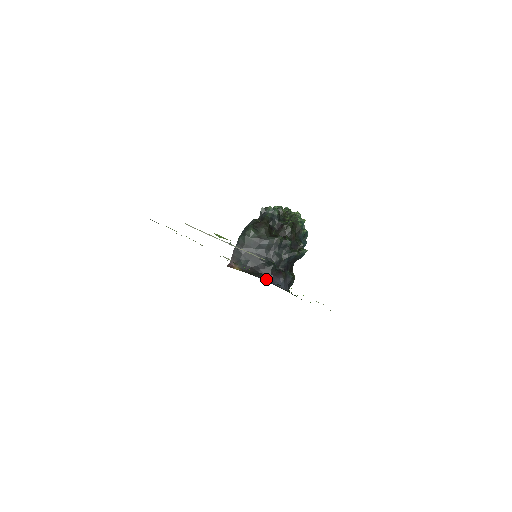
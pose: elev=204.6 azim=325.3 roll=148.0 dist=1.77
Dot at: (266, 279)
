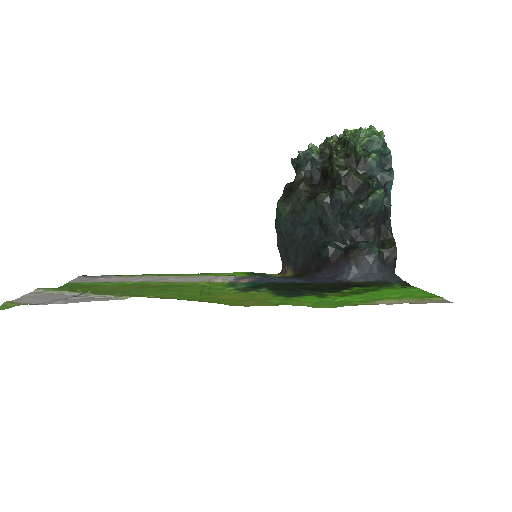
Dot at: (326, 274)
